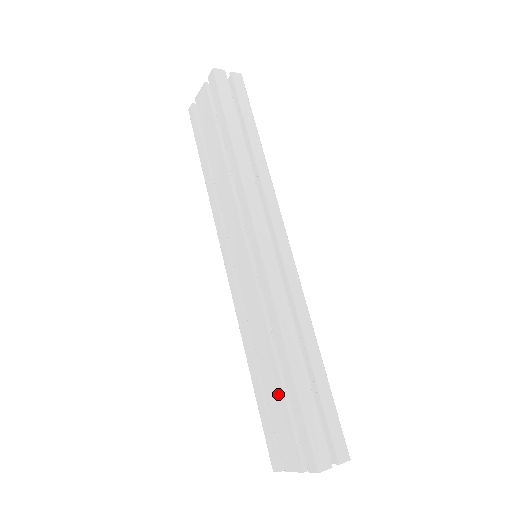
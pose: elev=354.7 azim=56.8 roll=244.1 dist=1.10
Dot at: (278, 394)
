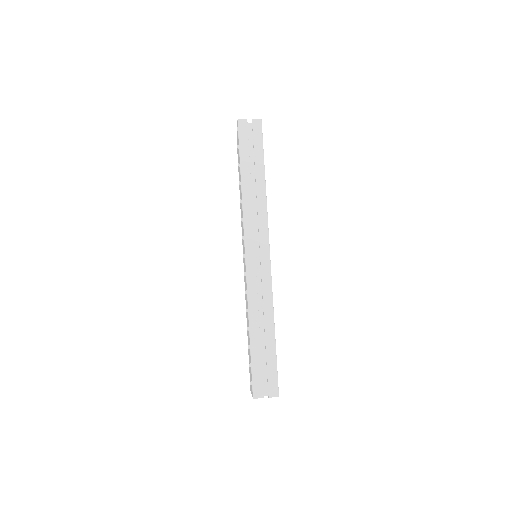
Dot at: occluded
